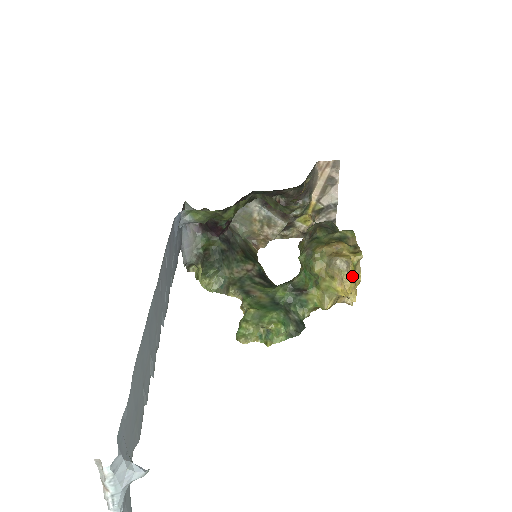
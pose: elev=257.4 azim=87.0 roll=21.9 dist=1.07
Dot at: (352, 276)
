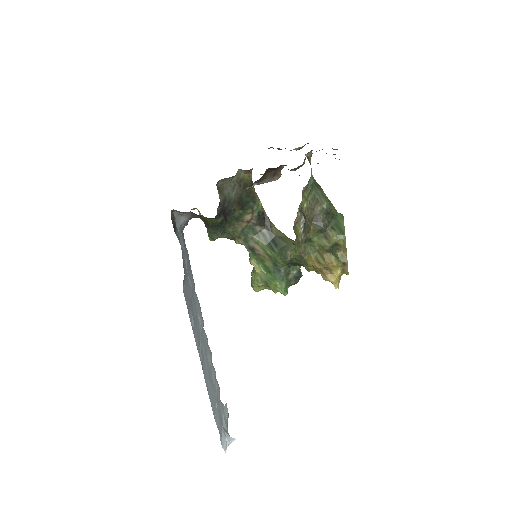
Dot at: occluded
